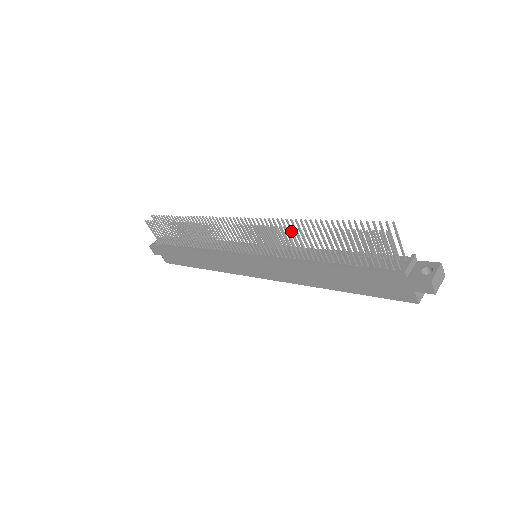
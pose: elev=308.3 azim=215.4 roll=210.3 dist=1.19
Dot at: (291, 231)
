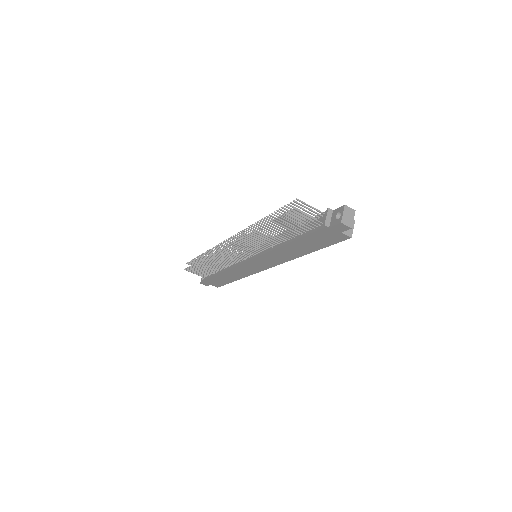
Dot at: (254, 234)
